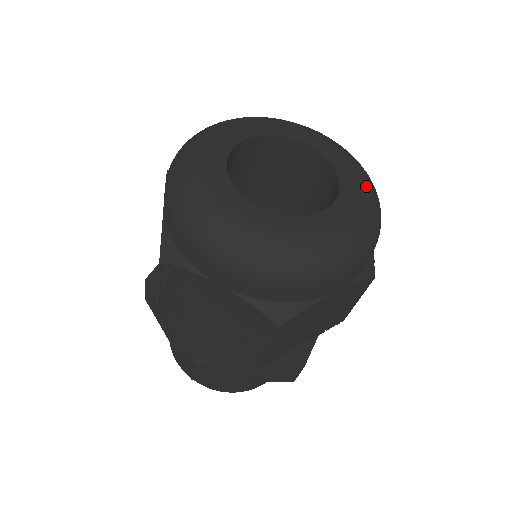
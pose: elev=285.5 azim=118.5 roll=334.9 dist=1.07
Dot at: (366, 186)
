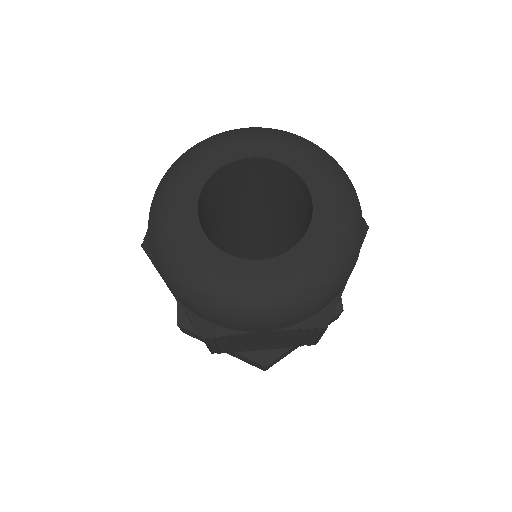
Dot at: (326, 167)
